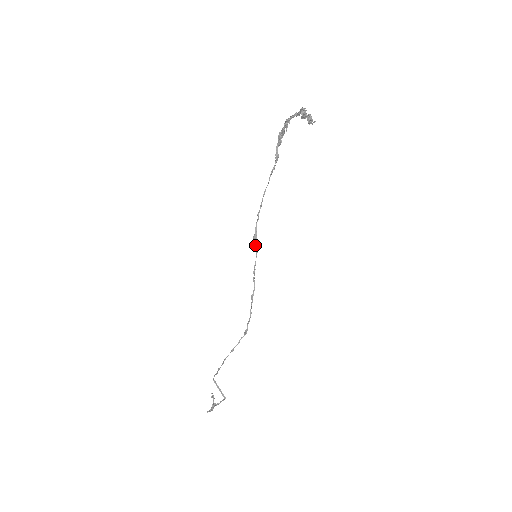
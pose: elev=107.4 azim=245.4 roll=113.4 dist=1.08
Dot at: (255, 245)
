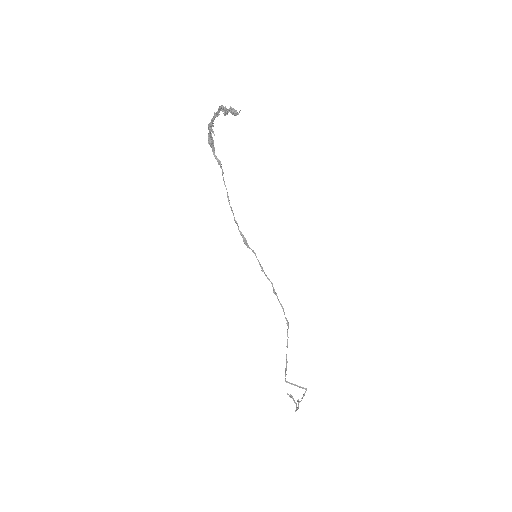
Dot at: (249, 248)
